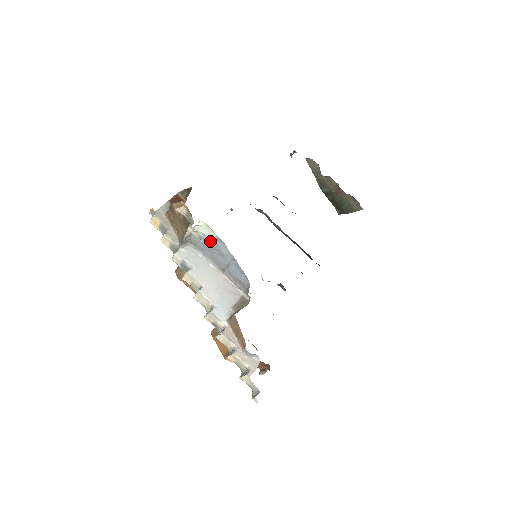
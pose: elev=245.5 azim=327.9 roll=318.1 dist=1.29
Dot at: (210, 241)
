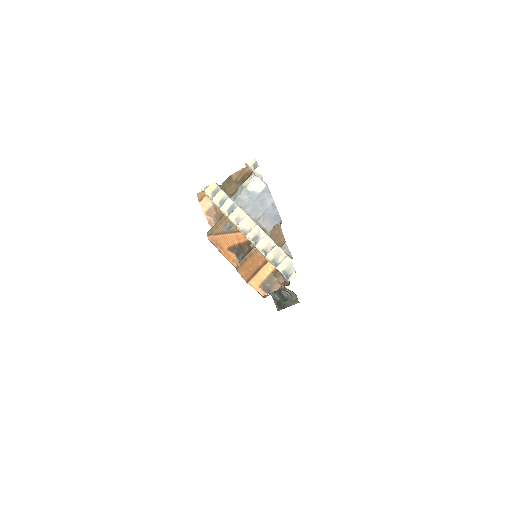
Dot at: (257, 194)
